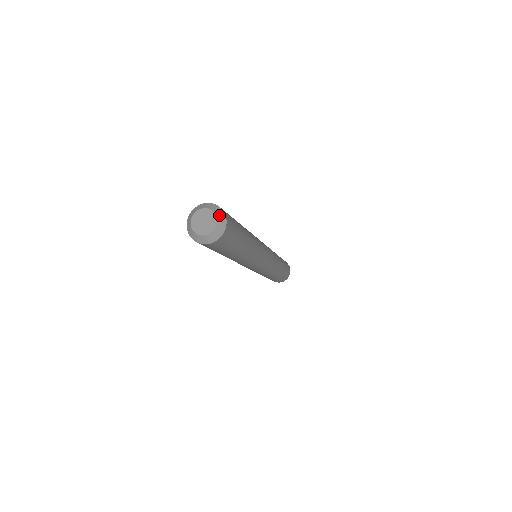
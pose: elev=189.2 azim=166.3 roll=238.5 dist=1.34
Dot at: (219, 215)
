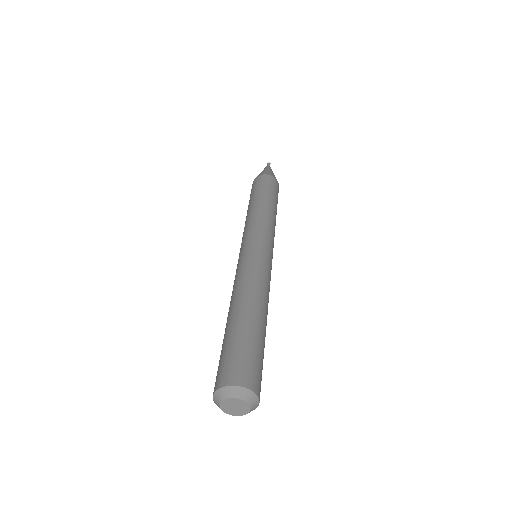
Dot at: (253, 409)
